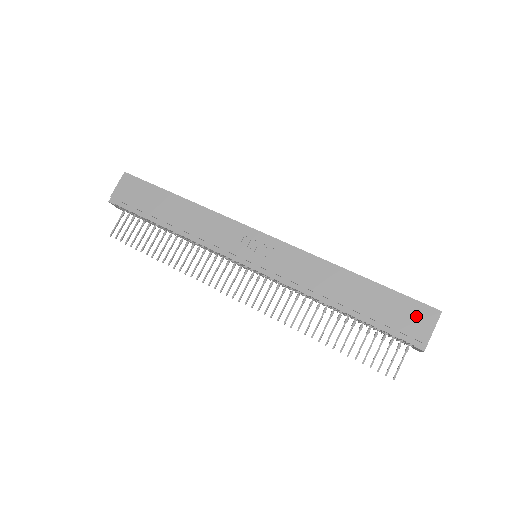
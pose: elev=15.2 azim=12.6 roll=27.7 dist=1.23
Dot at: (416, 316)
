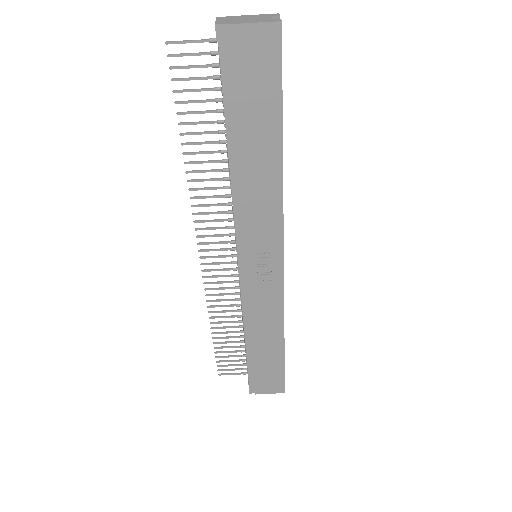
Dot at: (272, 384)
